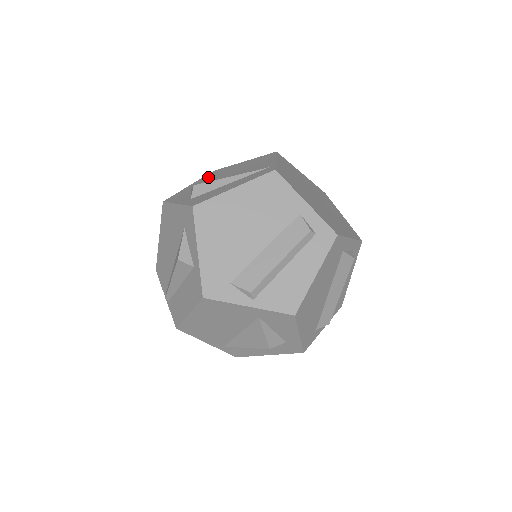
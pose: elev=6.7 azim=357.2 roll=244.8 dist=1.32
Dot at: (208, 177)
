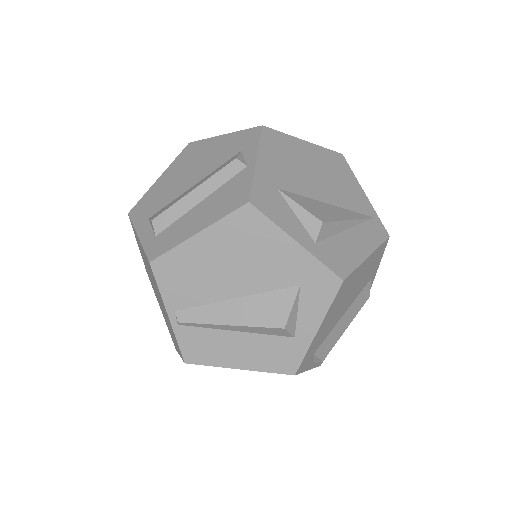
Dot at: (276, 155)
